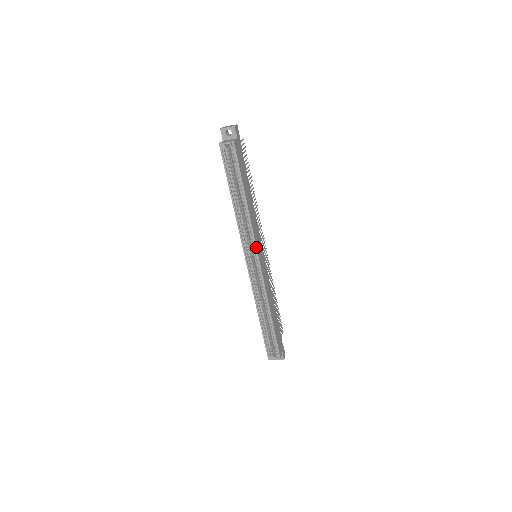
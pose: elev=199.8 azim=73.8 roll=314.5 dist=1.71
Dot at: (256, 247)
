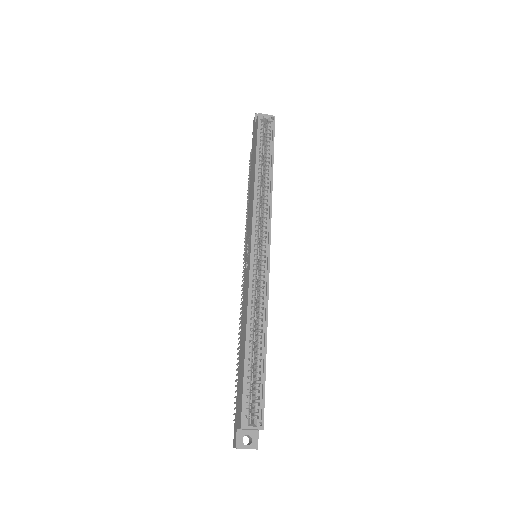
Dot at: (270, 228)
